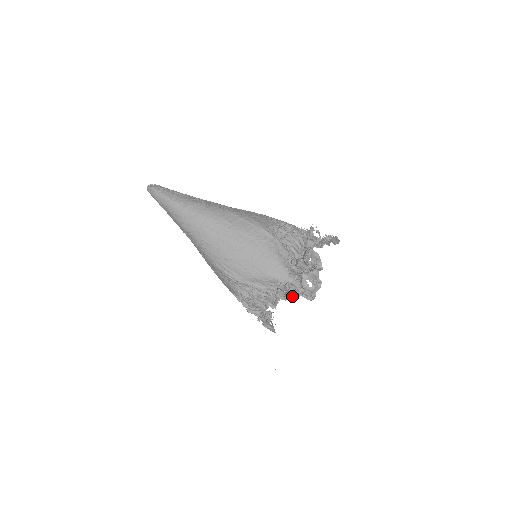
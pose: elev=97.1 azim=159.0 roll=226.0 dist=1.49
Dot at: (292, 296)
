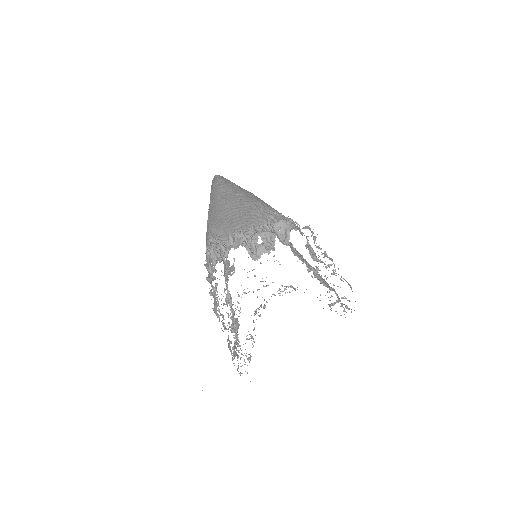
Dot at: (238, 245)
